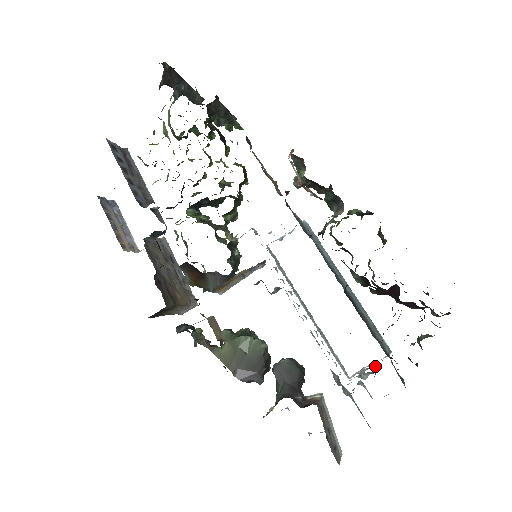
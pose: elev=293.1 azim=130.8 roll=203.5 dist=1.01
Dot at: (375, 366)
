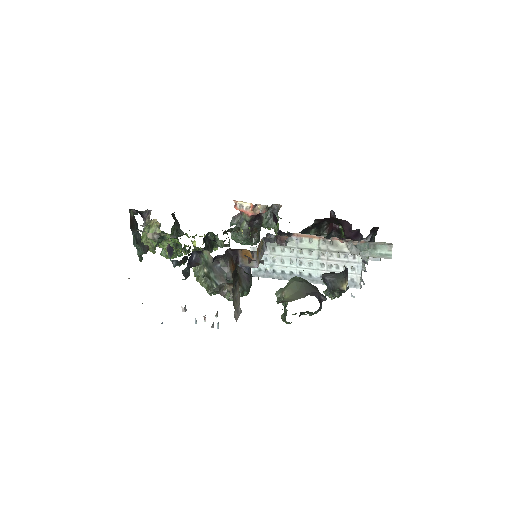
Dot at: occluded
